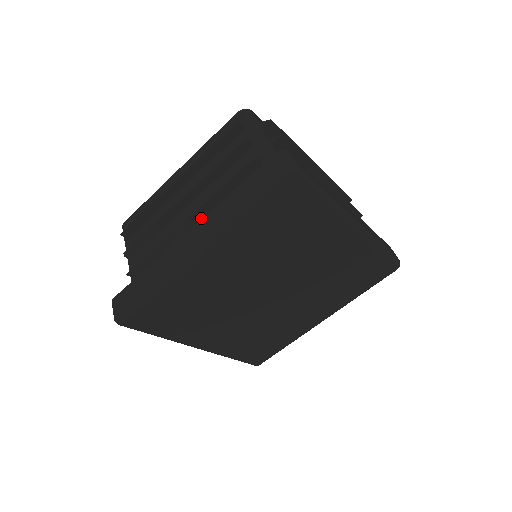
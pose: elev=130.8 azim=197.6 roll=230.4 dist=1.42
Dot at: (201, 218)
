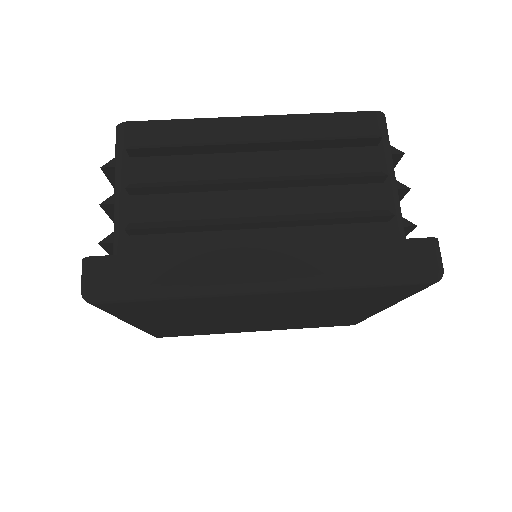
Dot at: occluded
